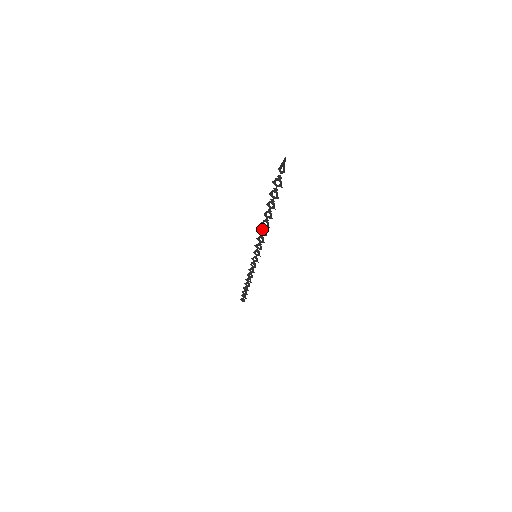
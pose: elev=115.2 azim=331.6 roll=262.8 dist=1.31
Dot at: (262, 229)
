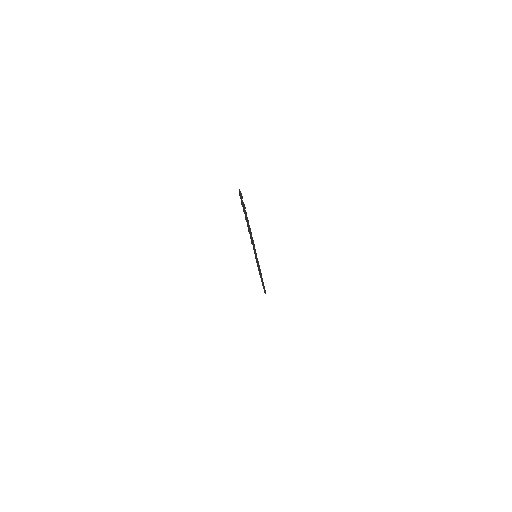
Dot at: (251, 236)
